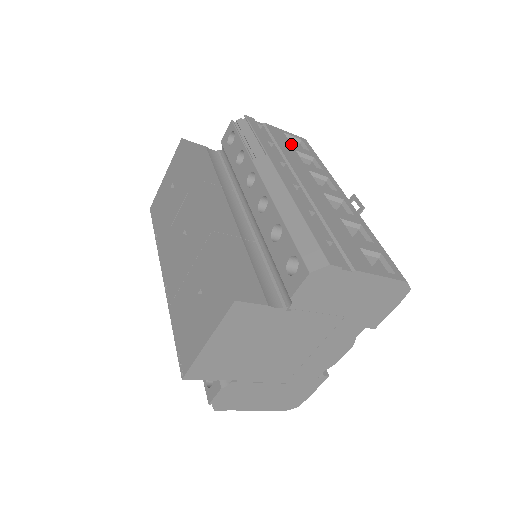
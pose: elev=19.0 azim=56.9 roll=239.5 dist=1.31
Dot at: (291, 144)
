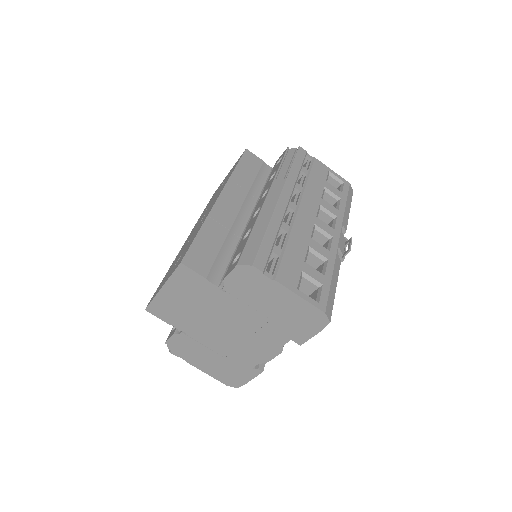
Dot at: (325, 181)
